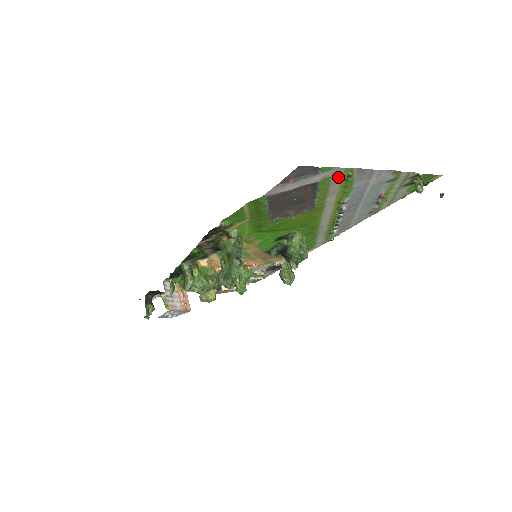
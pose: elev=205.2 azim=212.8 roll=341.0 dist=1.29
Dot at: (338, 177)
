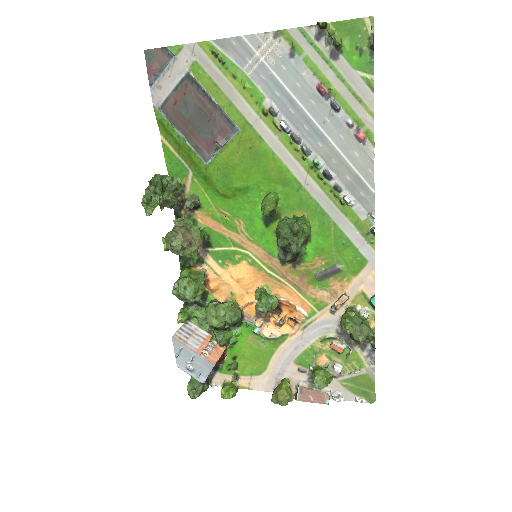
Dot at: (206, 61)
